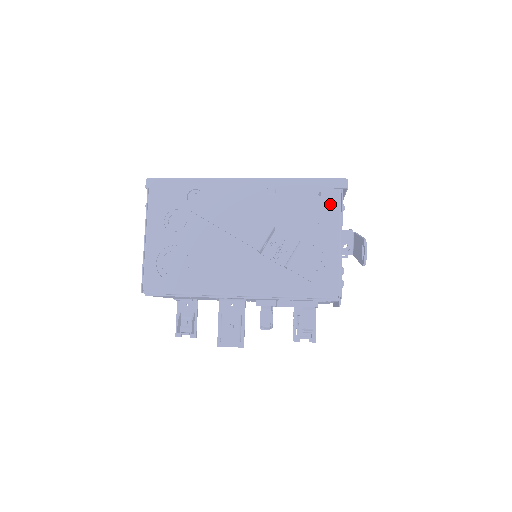
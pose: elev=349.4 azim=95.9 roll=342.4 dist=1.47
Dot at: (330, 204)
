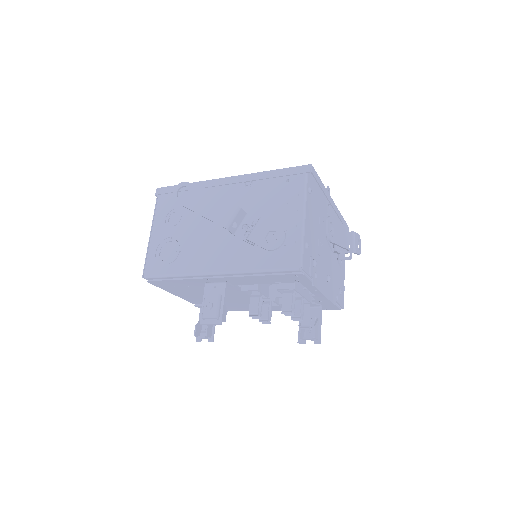
Dot at: (296, 188)
